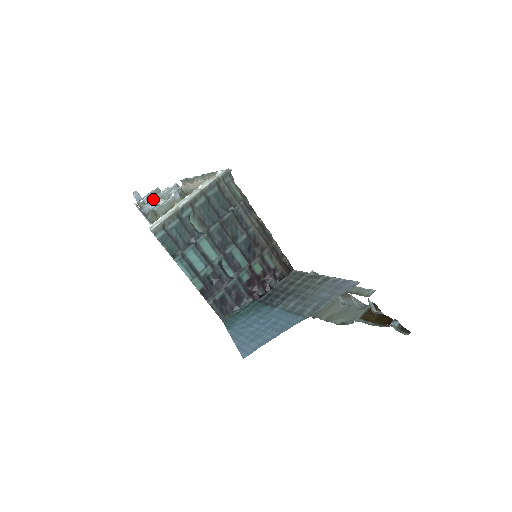
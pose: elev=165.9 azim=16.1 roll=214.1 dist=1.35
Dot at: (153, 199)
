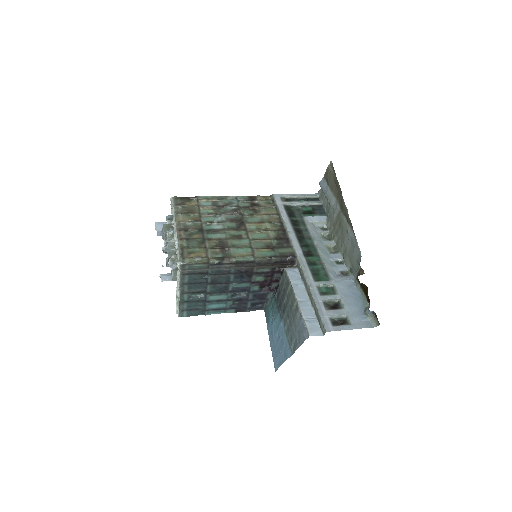
Dot at: occluded
